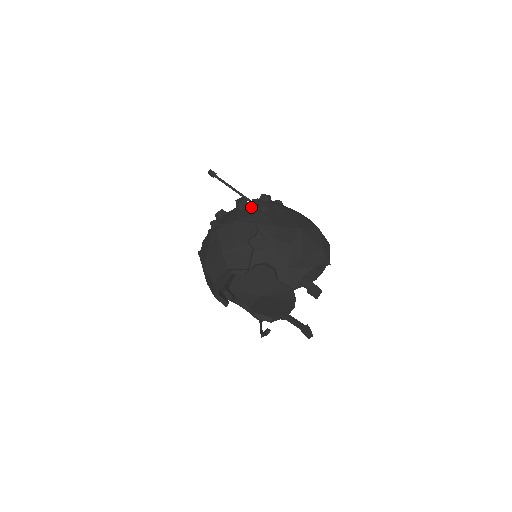
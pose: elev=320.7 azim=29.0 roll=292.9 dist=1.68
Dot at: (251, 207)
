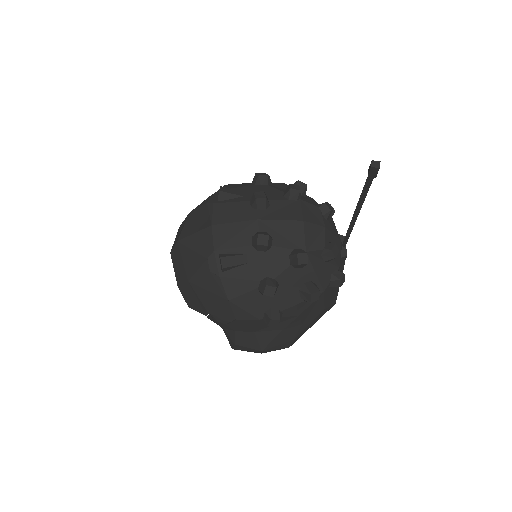
Dot at: (269, 301)
